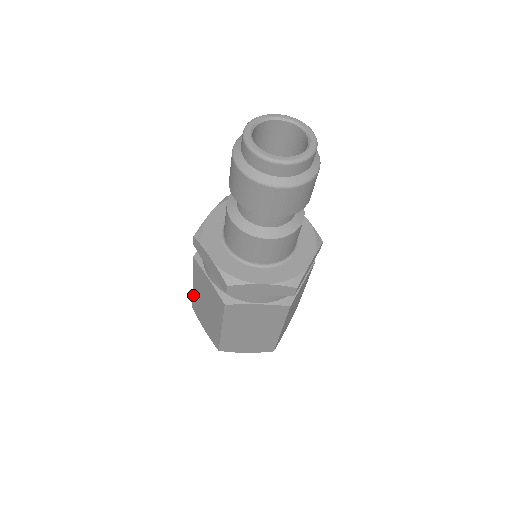
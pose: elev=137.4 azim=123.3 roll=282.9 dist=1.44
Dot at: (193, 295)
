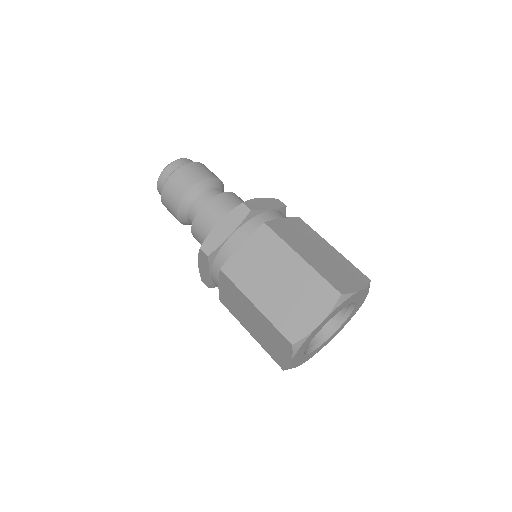
Dot at: (270, 319)
